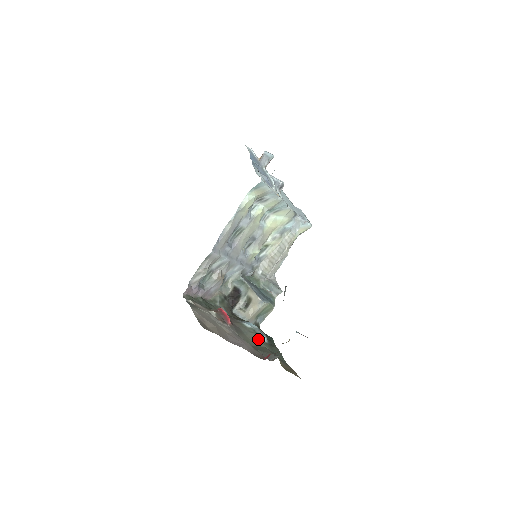
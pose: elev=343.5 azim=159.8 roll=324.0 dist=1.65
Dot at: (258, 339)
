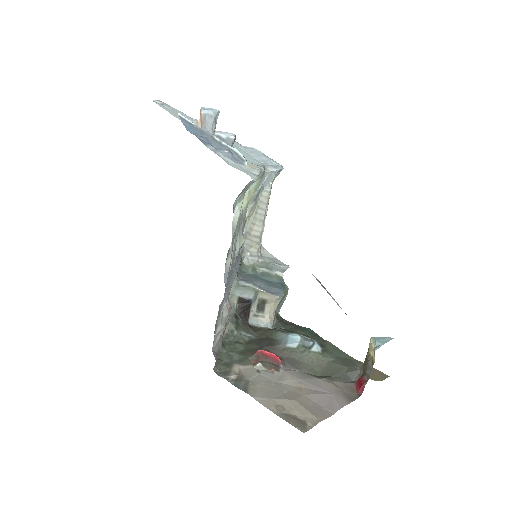
Dot at: (316, 355)
